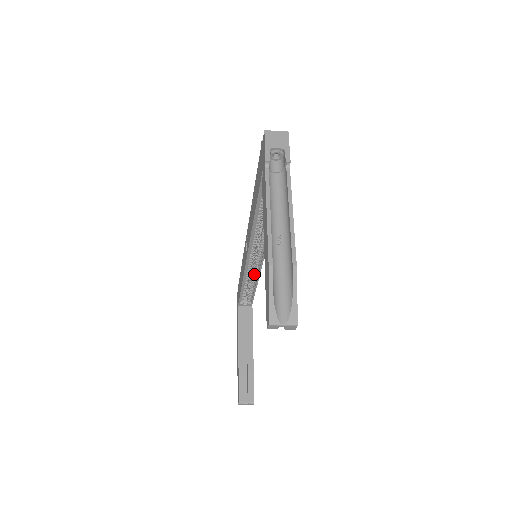
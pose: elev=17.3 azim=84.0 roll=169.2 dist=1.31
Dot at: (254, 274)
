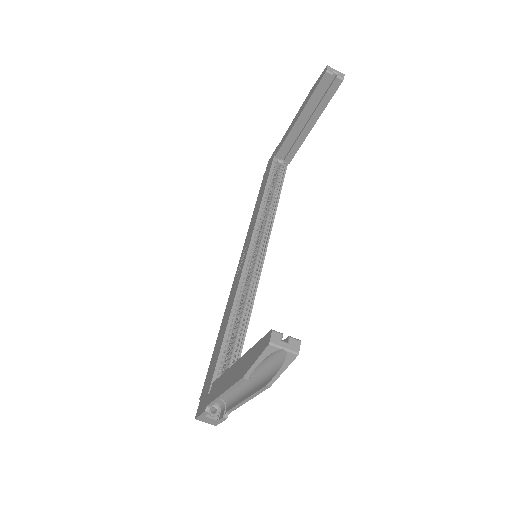
Dot at: (247, 301)
